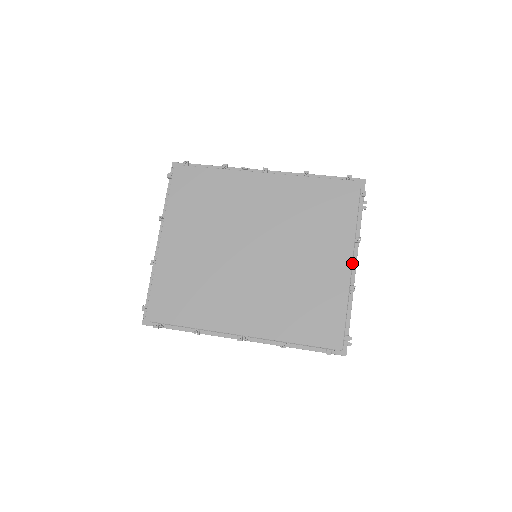
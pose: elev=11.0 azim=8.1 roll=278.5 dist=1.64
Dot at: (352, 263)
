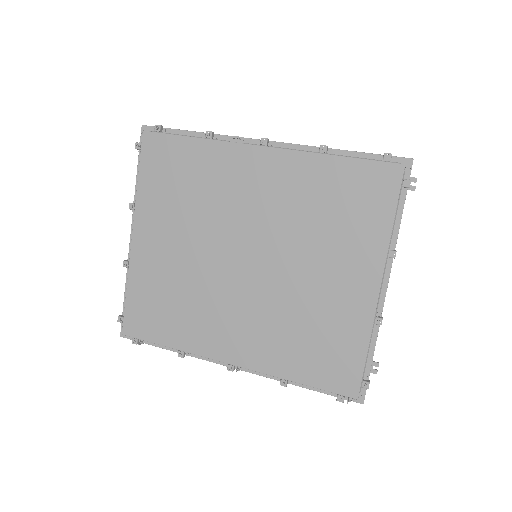
Dot at: (381, 285)
